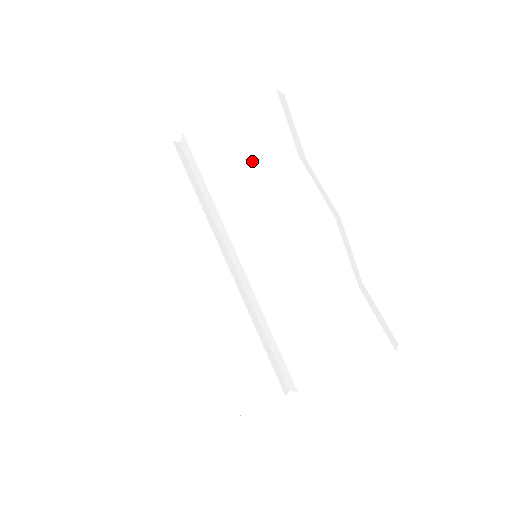
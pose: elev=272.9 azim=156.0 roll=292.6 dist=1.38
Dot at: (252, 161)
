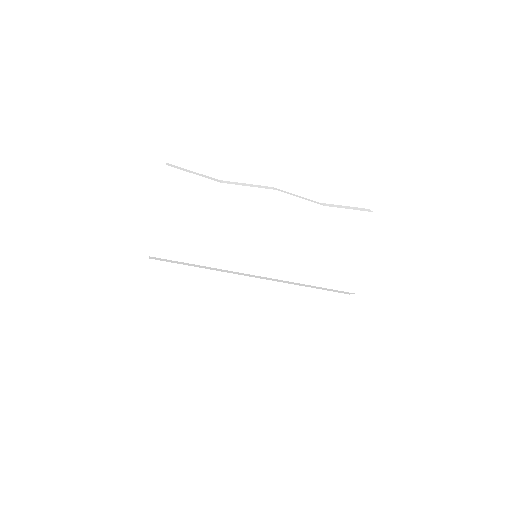
Dot at: (205, 230)
